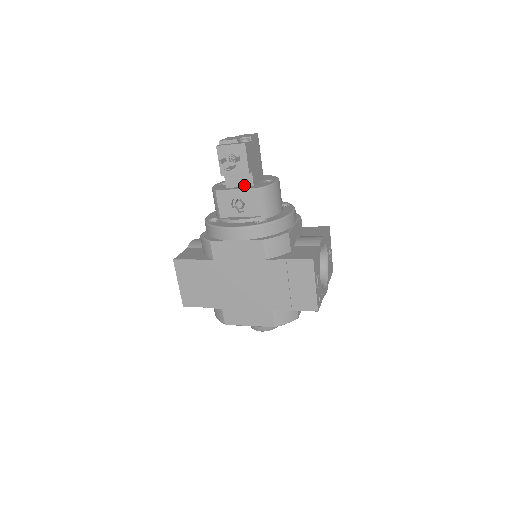
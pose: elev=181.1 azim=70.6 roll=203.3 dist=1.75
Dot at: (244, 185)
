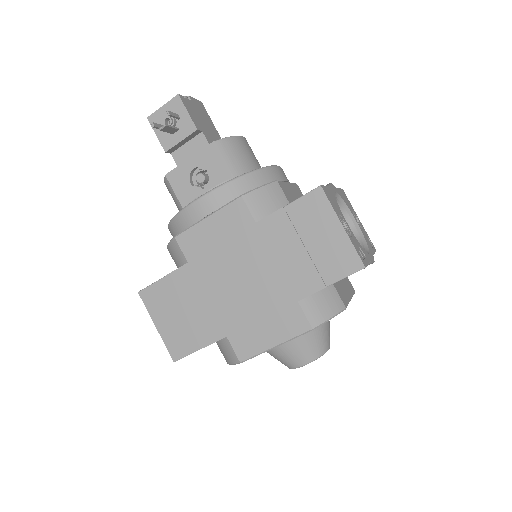
Dot at: occluded
